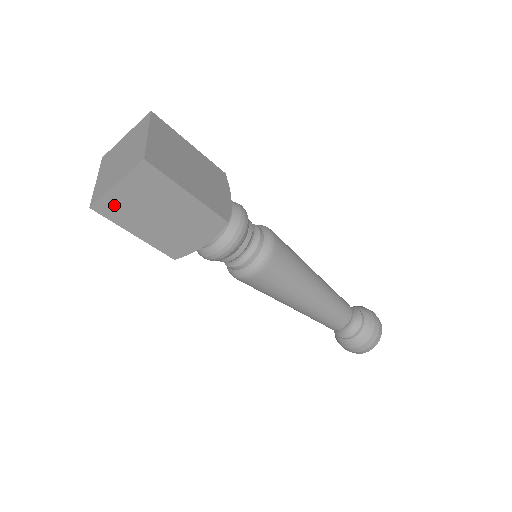
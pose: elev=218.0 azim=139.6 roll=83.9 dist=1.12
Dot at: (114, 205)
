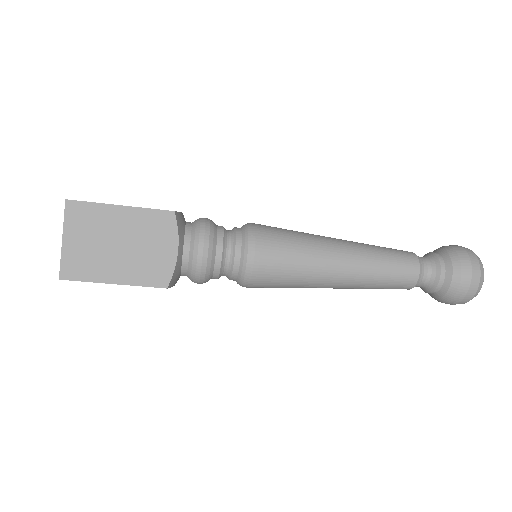
Dot at: (75, 262)
